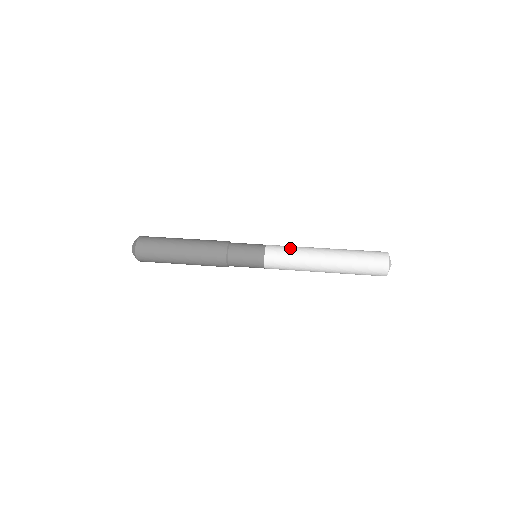
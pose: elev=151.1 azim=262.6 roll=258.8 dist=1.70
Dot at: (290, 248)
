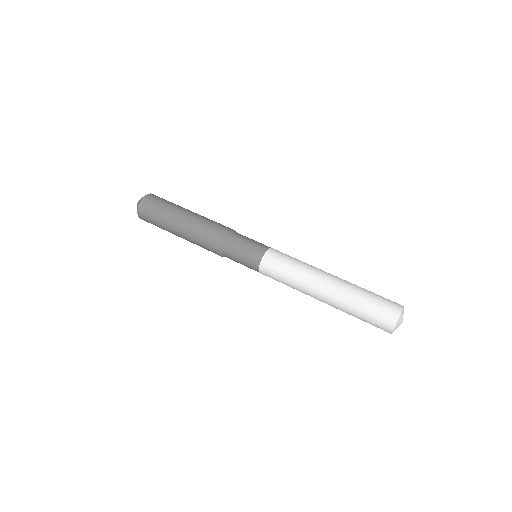
Dot at: occluded
